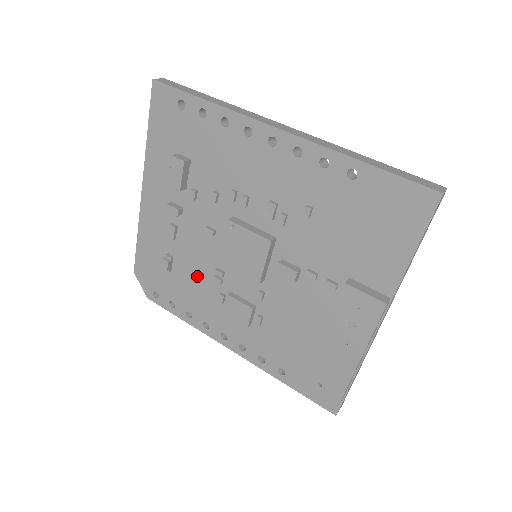
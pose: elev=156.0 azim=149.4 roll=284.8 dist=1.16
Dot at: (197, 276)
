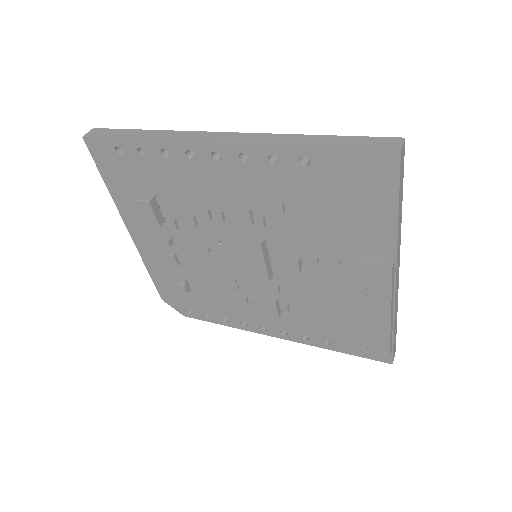
Dot at: (215, 288)
